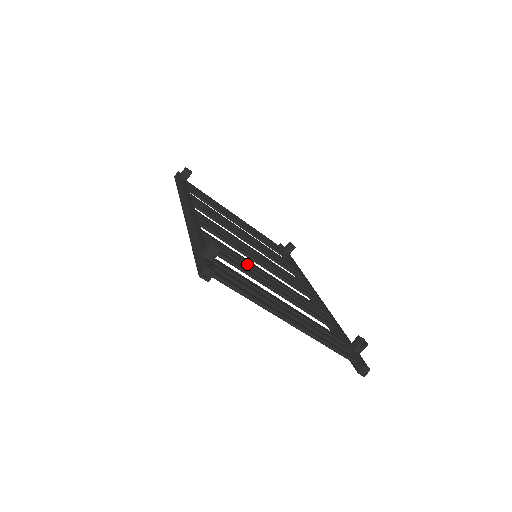
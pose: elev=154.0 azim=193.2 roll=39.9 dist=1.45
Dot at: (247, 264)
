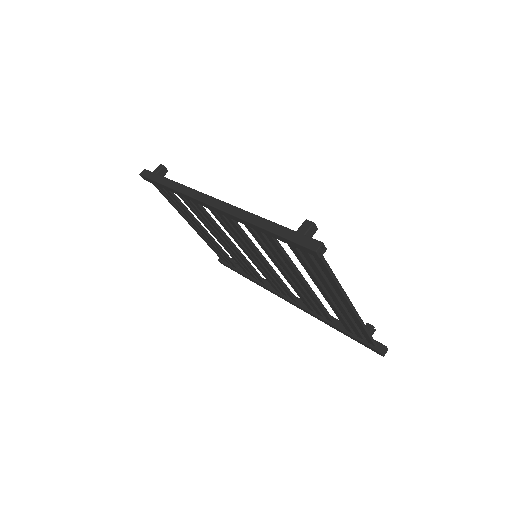
Dot at: occluded
